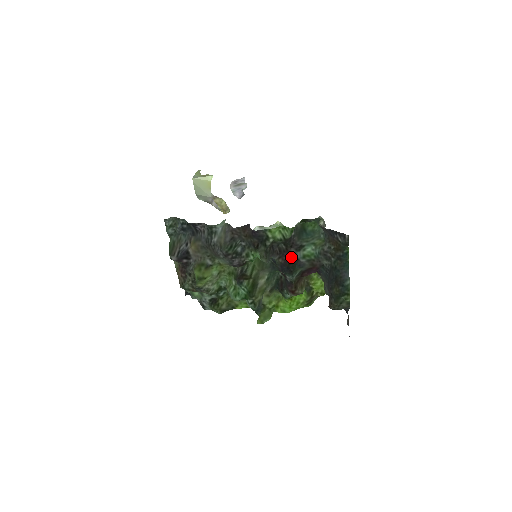
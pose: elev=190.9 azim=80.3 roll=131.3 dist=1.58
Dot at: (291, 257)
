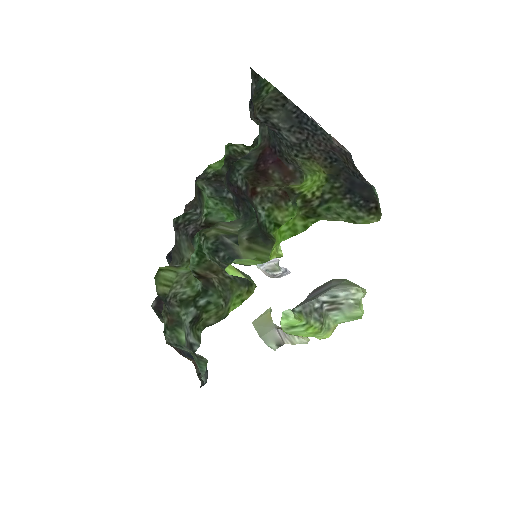
Dot at: occluded
